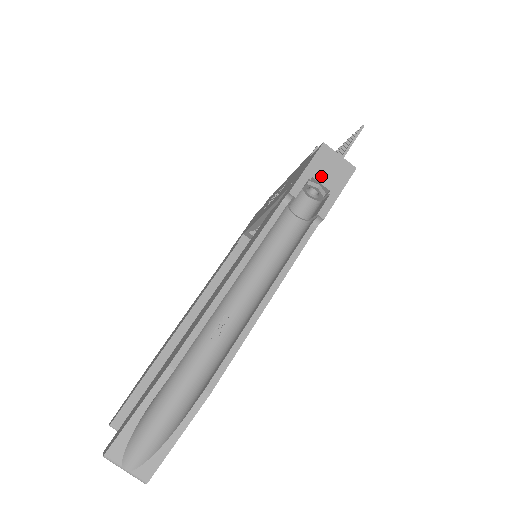
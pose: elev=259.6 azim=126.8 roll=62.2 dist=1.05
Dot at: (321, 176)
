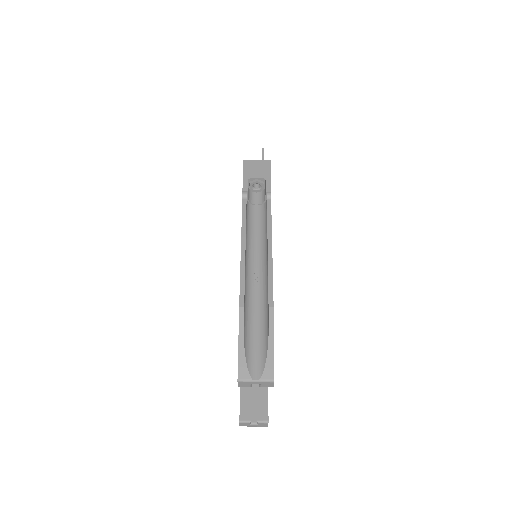
Dot at: (254, 174)
